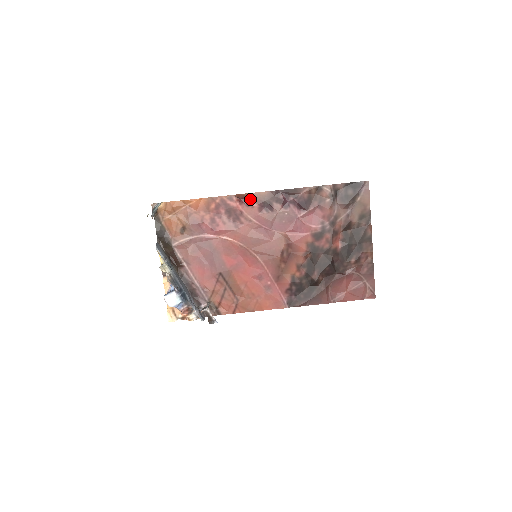
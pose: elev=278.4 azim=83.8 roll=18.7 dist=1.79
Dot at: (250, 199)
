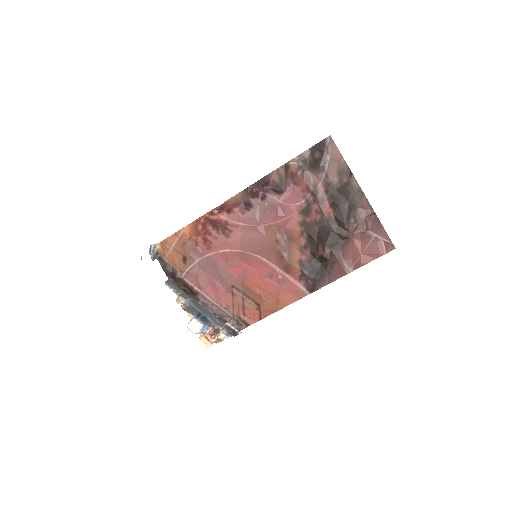
Dot at: (229, 206)
